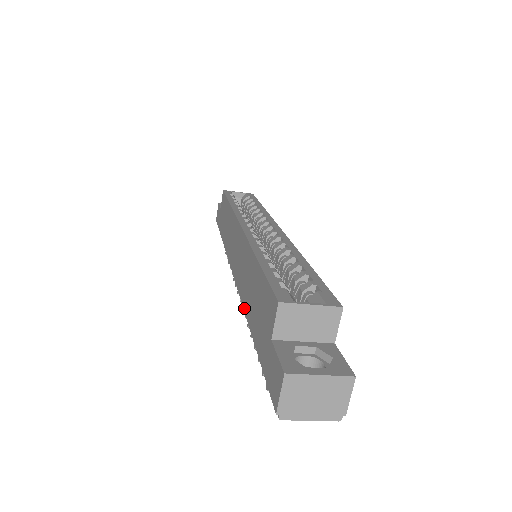
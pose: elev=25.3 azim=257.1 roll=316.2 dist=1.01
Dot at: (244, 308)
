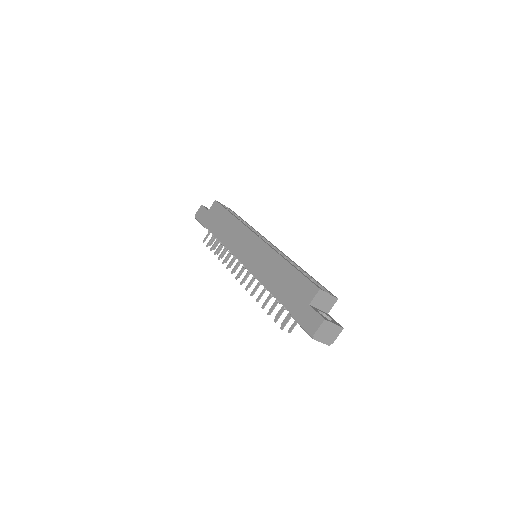
Dot at: (265, 285)
